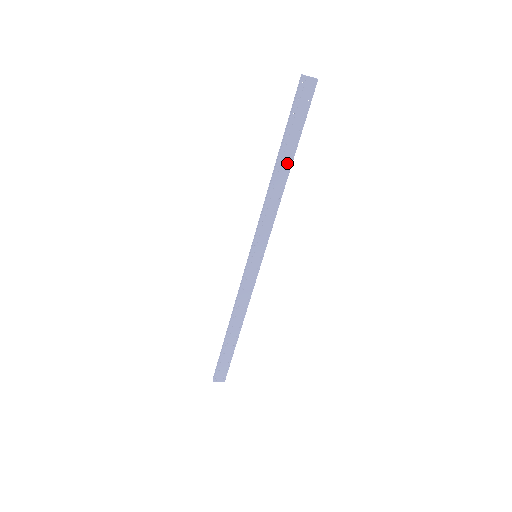
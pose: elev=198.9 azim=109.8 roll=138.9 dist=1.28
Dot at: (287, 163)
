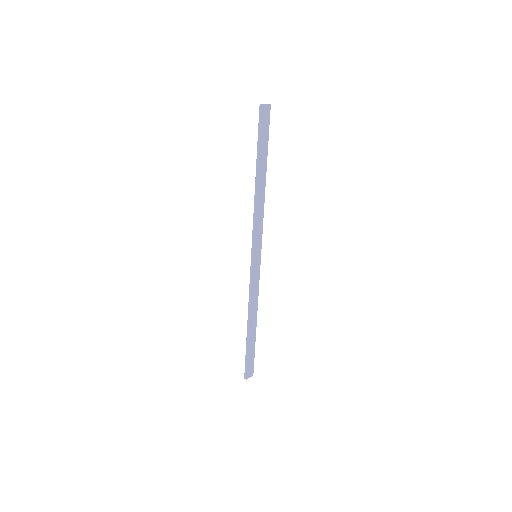
Dot at: (263, 174)
